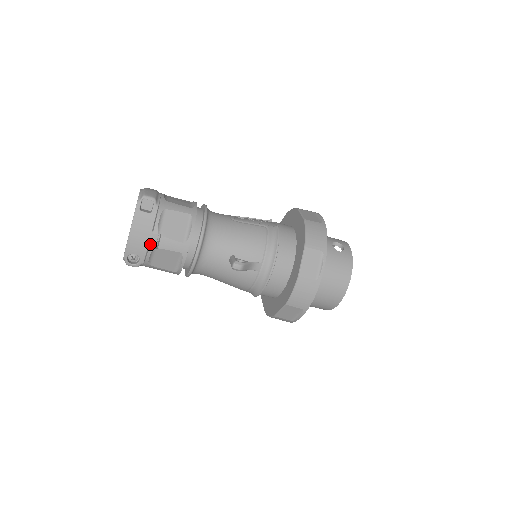
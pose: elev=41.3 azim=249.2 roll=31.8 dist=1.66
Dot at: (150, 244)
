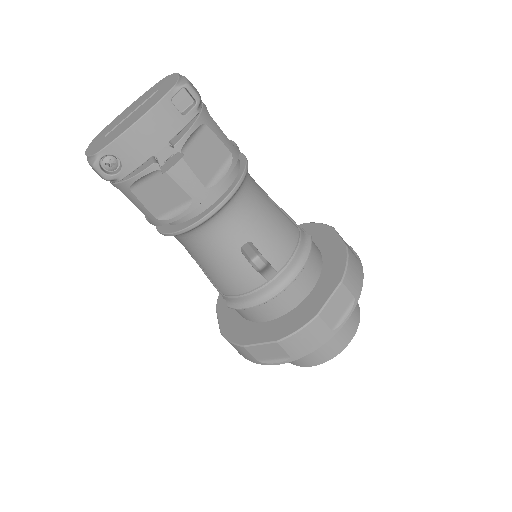
Dot at: (155, 159)
